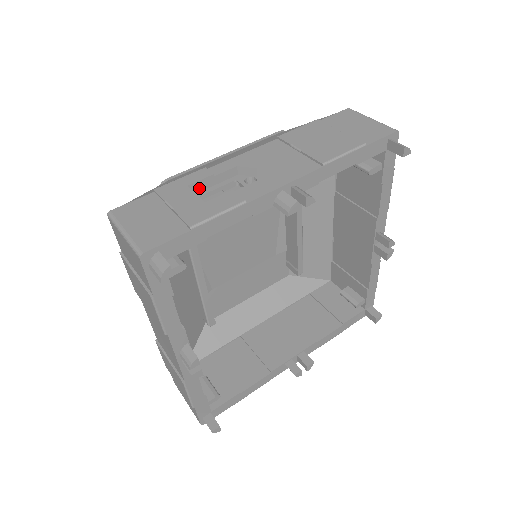
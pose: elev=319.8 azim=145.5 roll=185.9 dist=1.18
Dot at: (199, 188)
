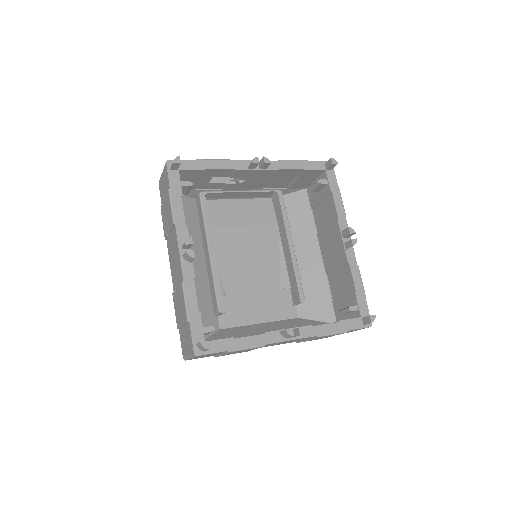
Dot at: (211, 180)
